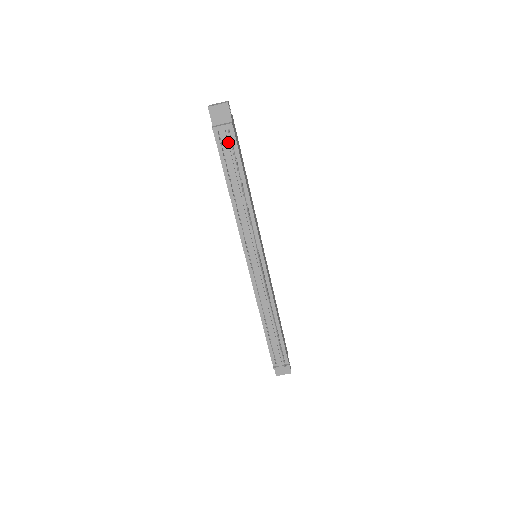
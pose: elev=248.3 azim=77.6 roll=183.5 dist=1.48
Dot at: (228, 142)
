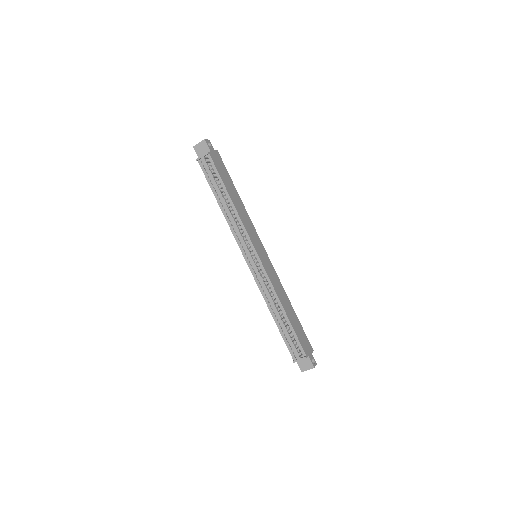
Dot at: (209, 167)
